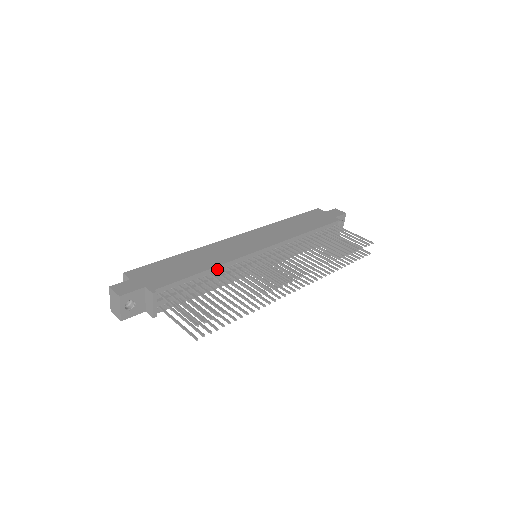
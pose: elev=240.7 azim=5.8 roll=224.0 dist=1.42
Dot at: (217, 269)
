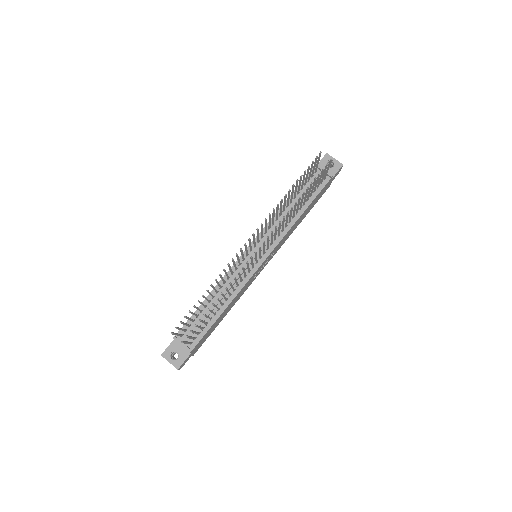
Dot at: occluded
